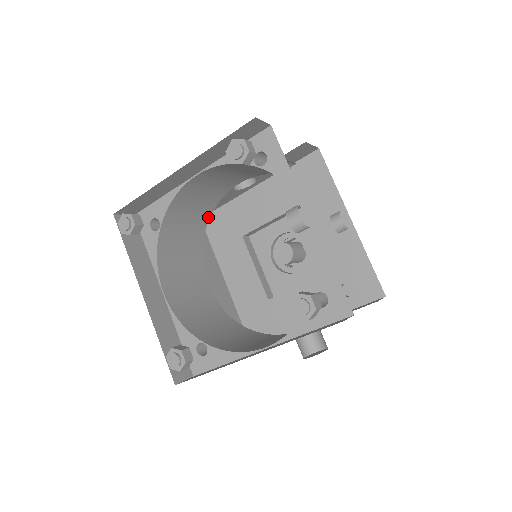
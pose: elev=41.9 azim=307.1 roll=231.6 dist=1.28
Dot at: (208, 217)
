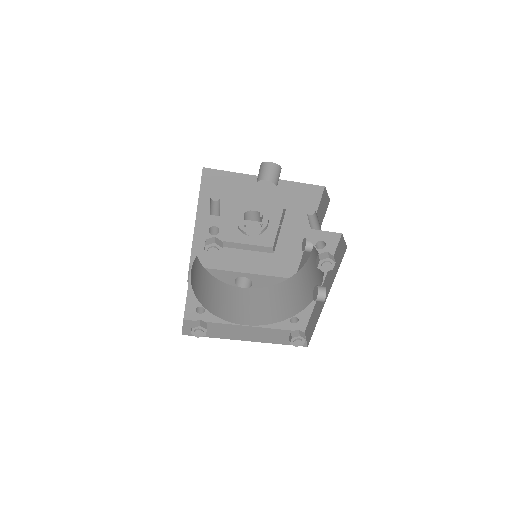
Dot at: occluded
